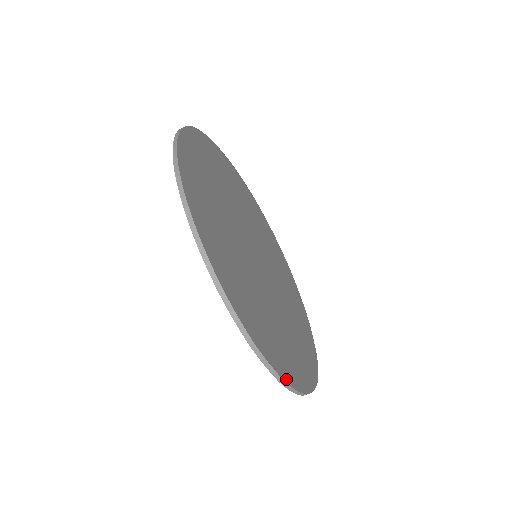
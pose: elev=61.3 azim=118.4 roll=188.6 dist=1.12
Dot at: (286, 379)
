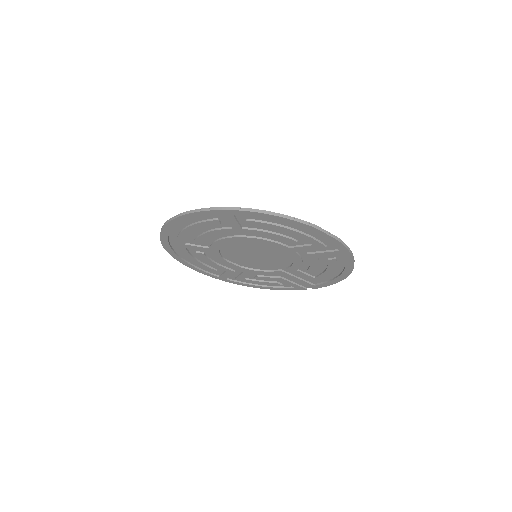
Dot at: occluded
